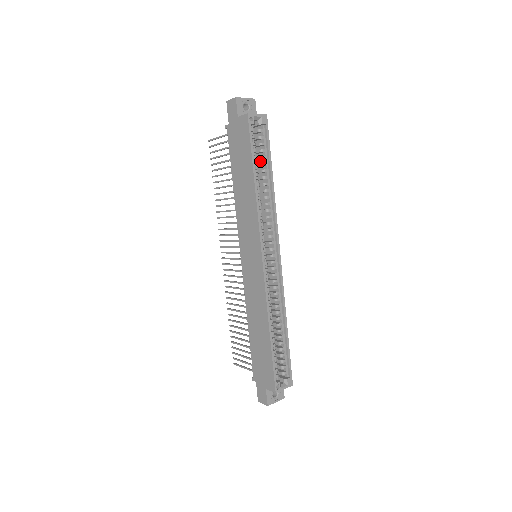
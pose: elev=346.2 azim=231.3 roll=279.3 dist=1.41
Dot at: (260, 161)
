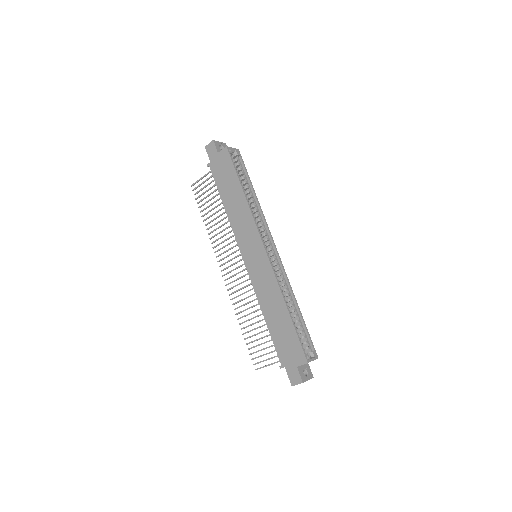
Dot at: occluded
